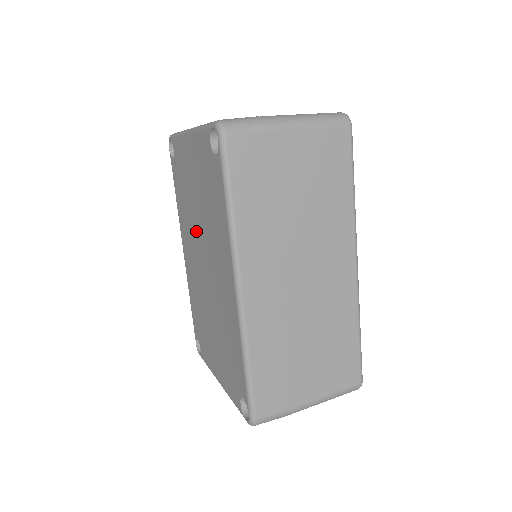
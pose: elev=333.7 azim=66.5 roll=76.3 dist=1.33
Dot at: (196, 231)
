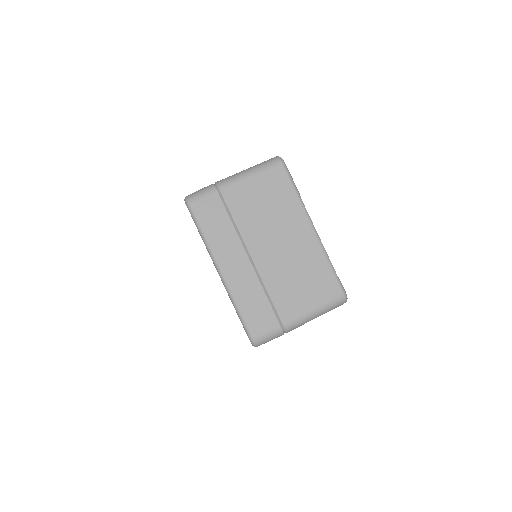
Dot at: occluded
